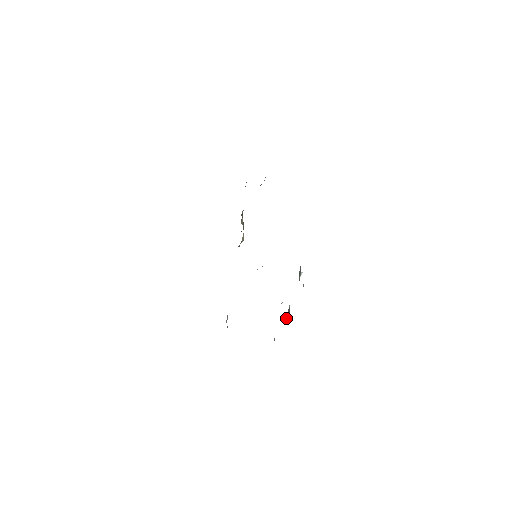
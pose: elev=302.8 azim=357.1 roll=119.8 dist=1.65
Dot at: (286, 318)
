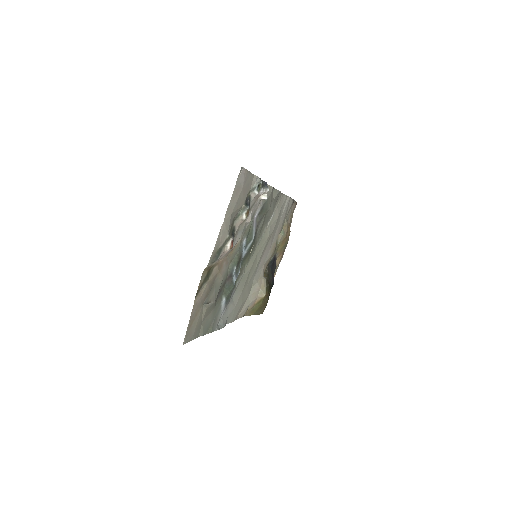
Dot at: (242, 209)
